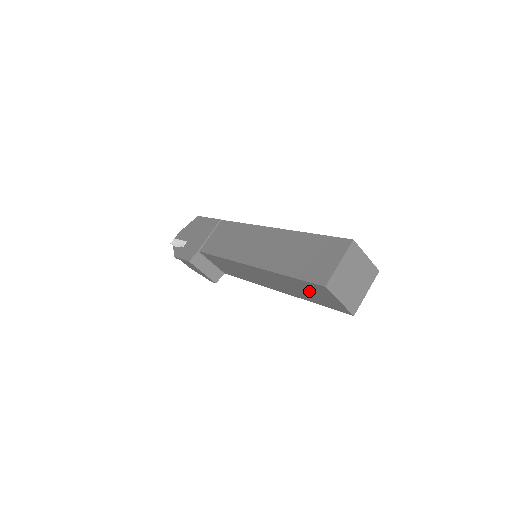
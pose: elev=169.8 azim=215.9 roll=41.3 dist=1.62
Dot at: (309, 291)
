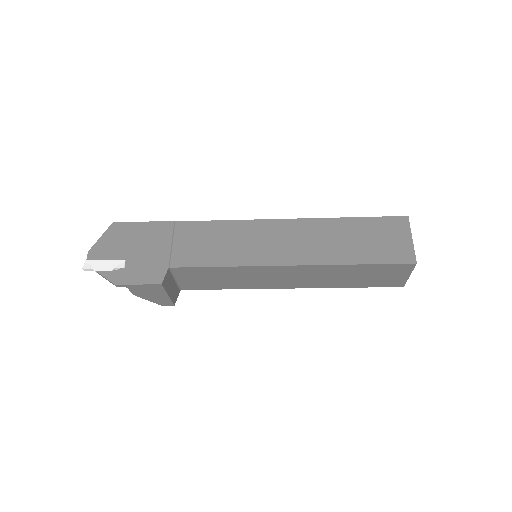
Dot at: (370, 275)
